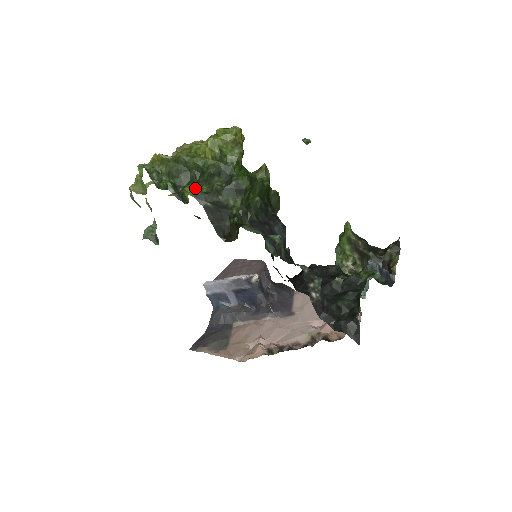
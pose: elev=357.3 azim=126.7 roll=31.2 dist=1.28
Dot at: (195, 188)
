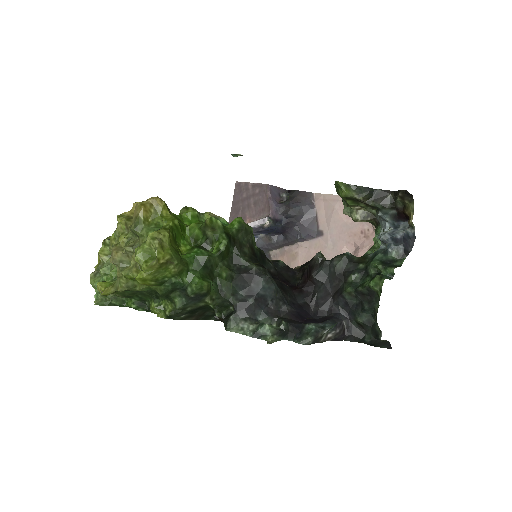
Dot at: (160, 309)
